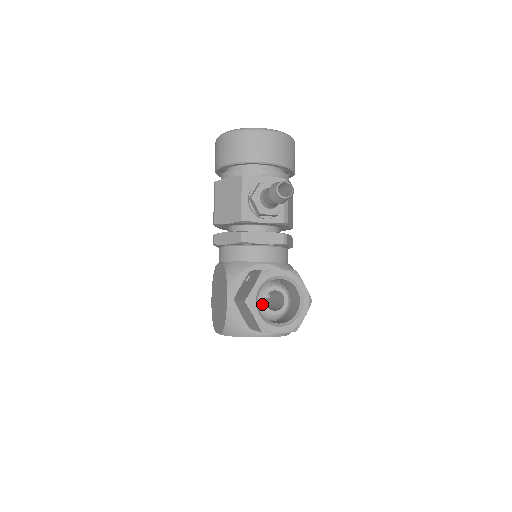
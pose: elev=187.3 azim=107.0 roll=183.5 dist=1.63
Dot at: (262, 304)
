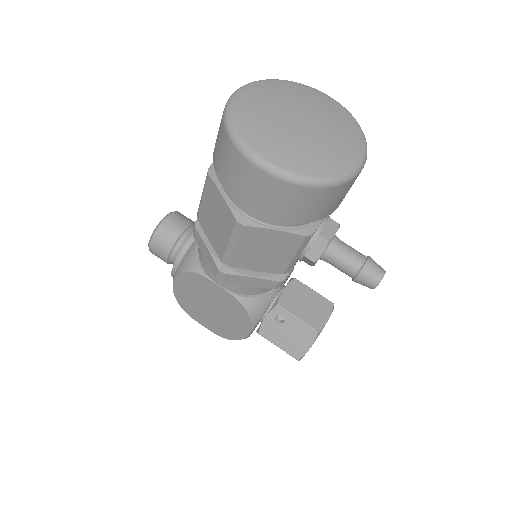
Dot at: occluded
